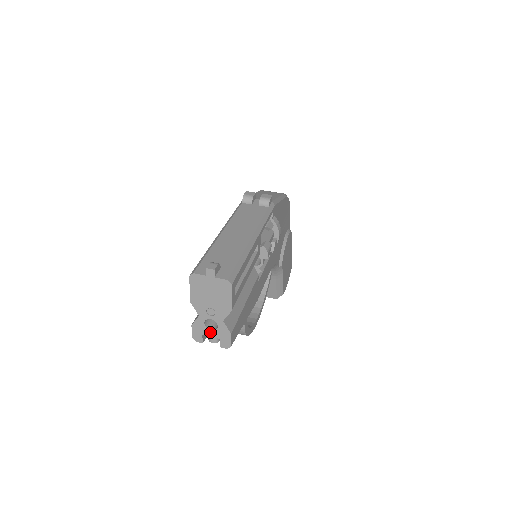
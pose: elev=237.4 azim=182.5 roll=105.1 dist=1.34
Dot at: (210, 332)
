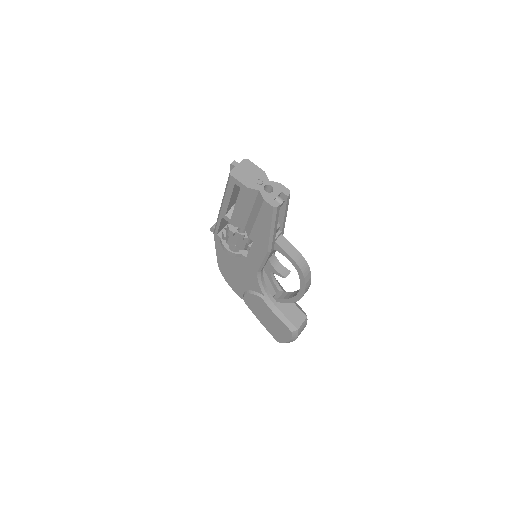
Dot at: (274, 193)
